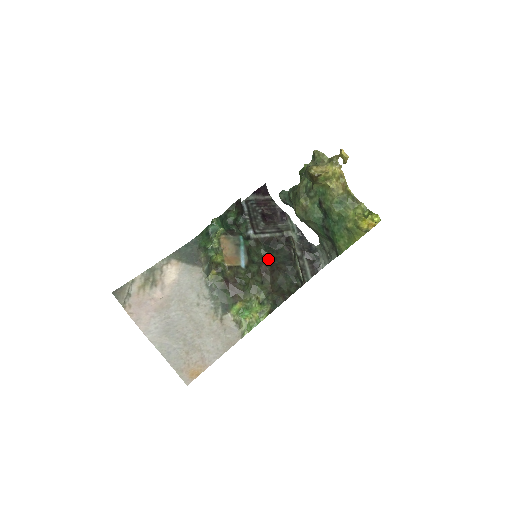
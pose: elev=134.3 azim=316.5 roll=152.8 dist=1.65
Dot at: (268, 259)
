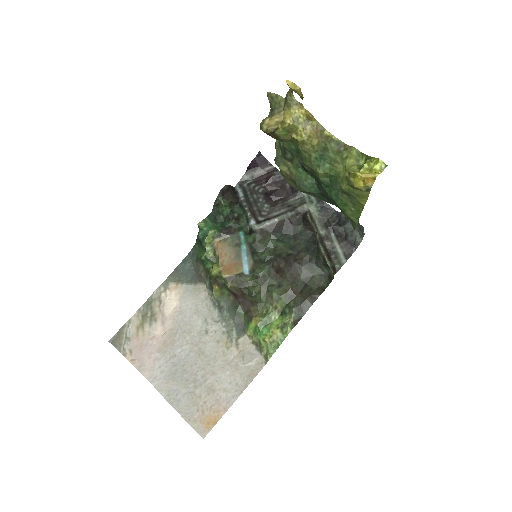
Dot at: (282, 251)
